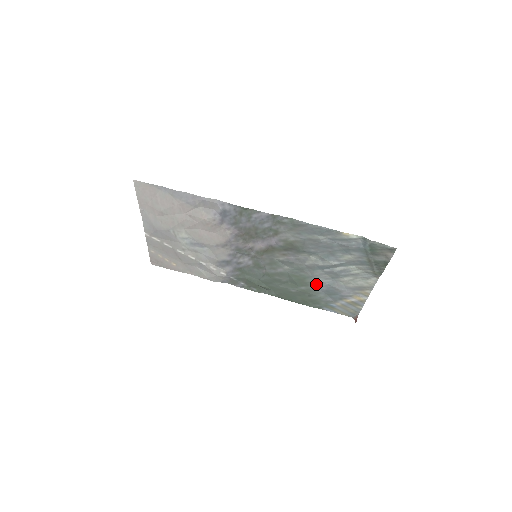
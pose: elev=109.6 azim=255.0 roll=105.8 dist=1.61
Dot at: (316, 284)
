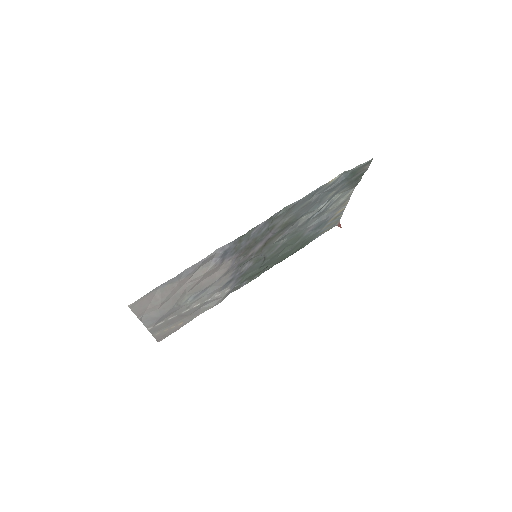
Dot at: (307, 231)
